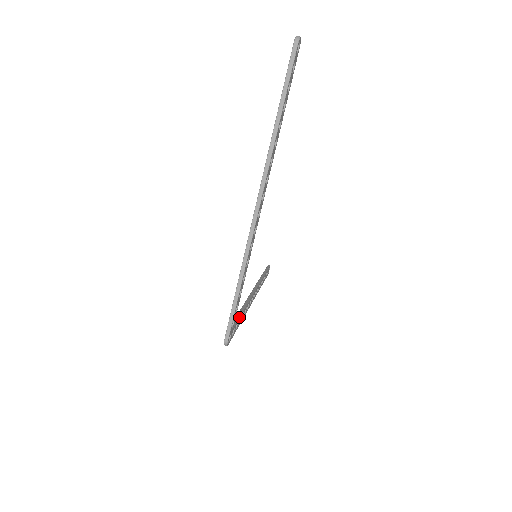
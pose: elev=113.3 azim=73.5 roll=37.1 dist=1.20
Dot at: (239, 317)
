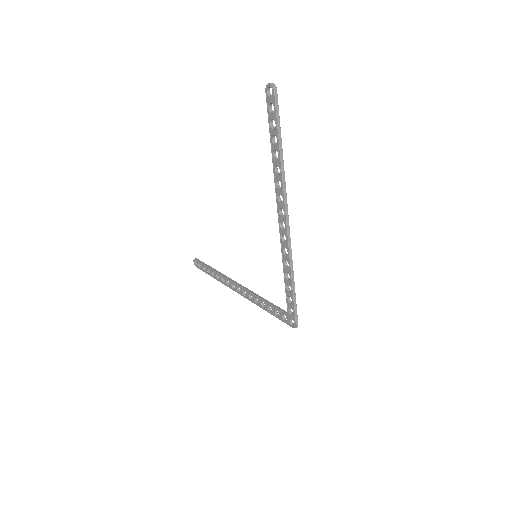
Dot at: (275, 305)
